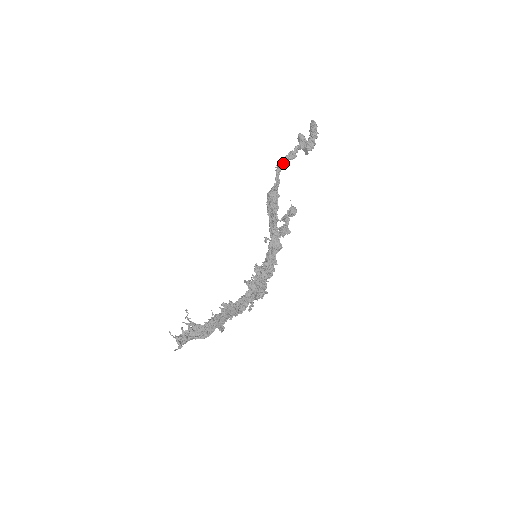
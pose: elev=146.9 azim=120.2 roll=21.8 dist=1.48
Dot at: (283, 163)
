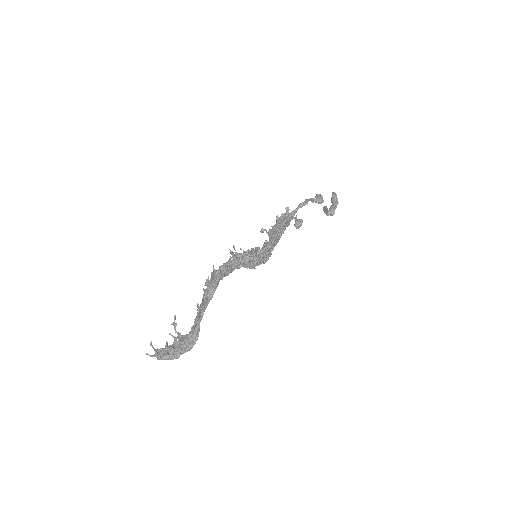
Dot at: (298, 208)
